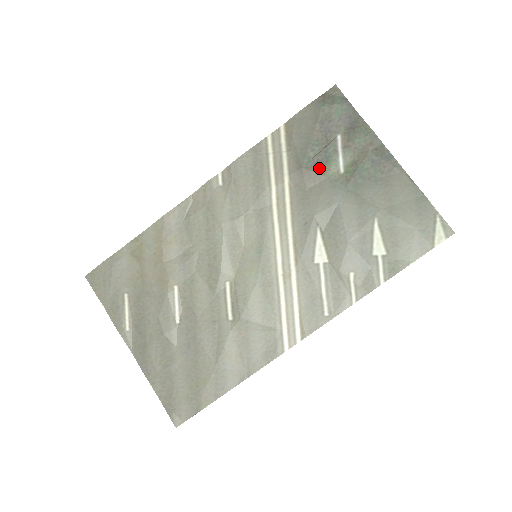
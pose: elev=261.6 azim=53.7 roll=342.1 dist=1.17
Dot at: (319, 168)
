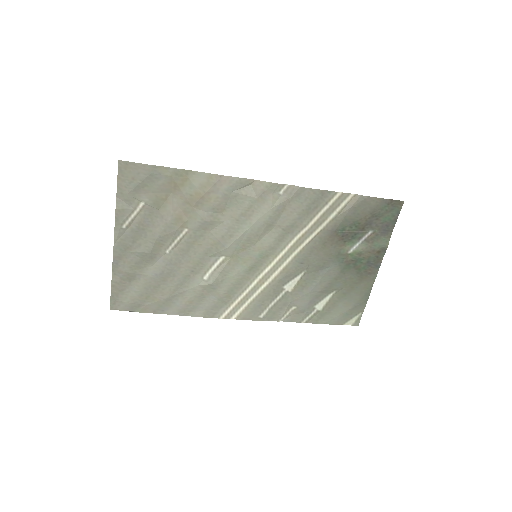
Dot at: (342, 240)
